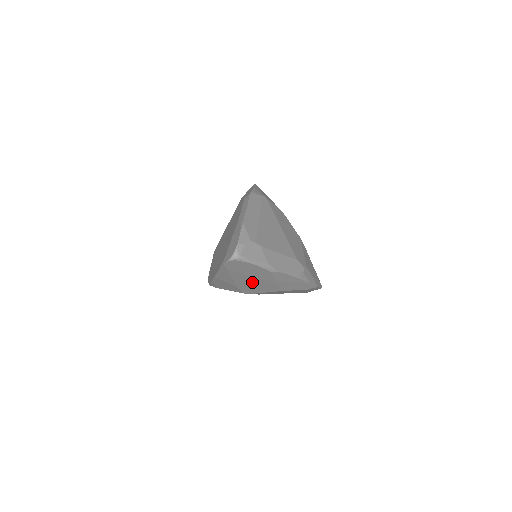
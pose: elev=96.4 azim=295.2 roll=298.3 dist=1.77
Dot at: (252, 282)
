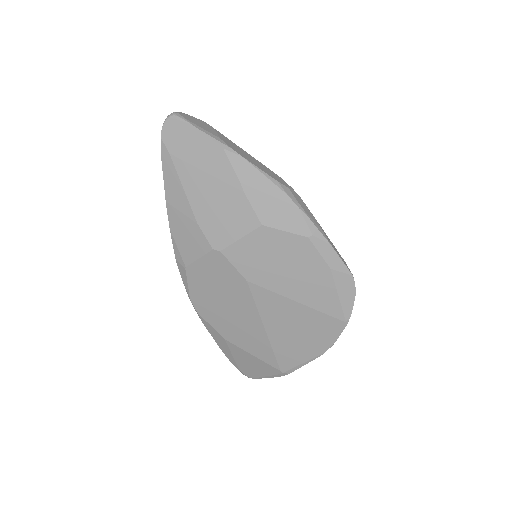
Dot at: (210, 195)
